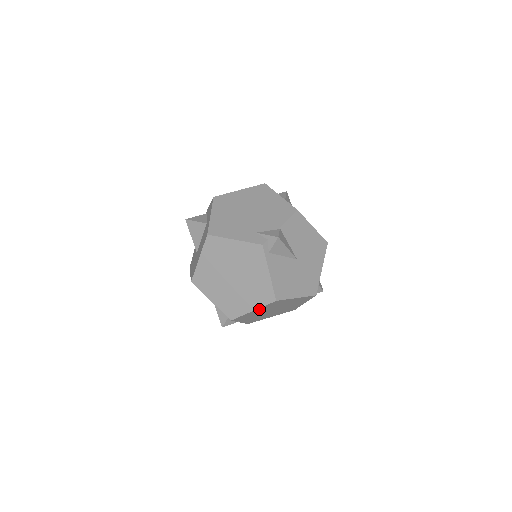
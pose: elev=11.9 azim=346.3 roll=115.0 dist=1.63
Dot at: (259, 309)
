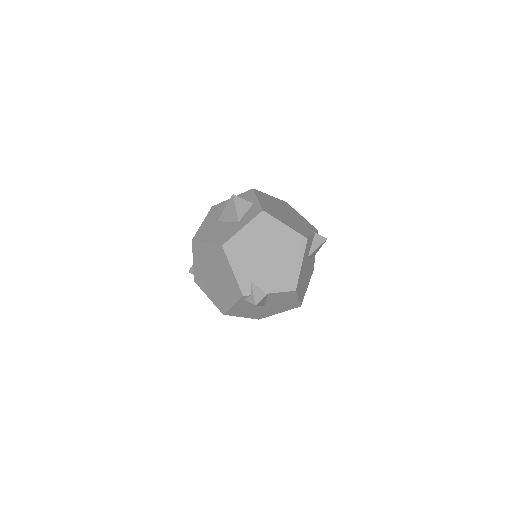
Dot at: occluded
